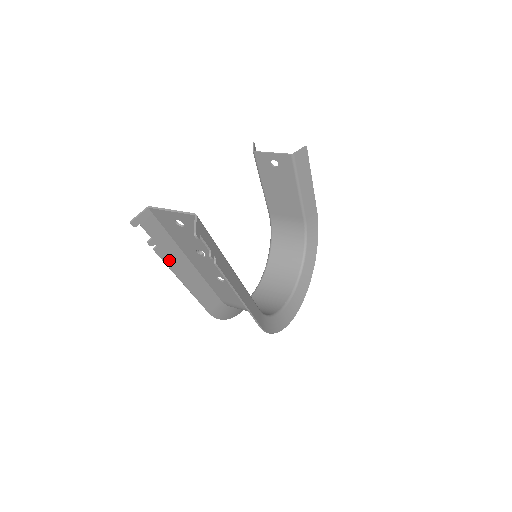
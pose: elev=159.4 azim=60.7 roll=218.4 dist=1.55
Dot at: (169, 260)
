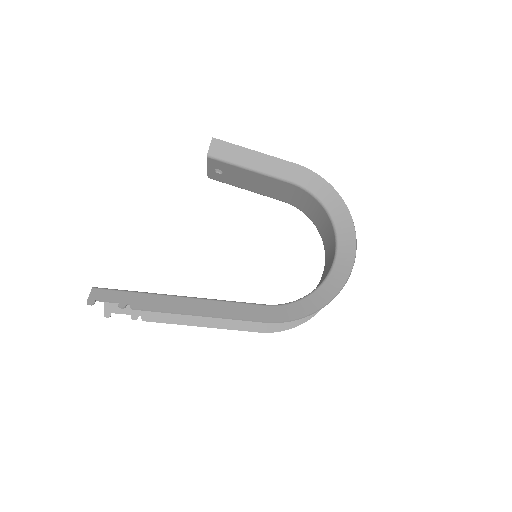
Dot at: (164, 319)
